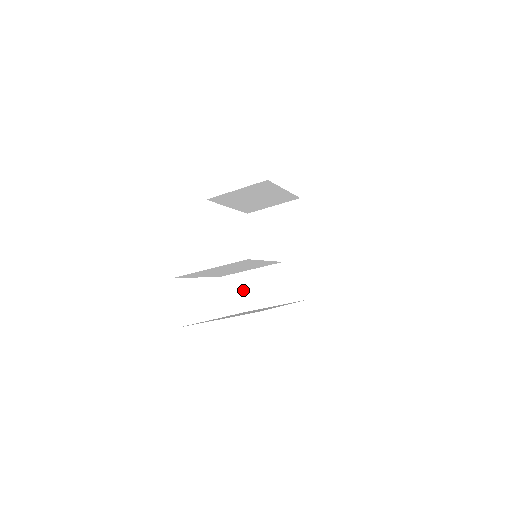
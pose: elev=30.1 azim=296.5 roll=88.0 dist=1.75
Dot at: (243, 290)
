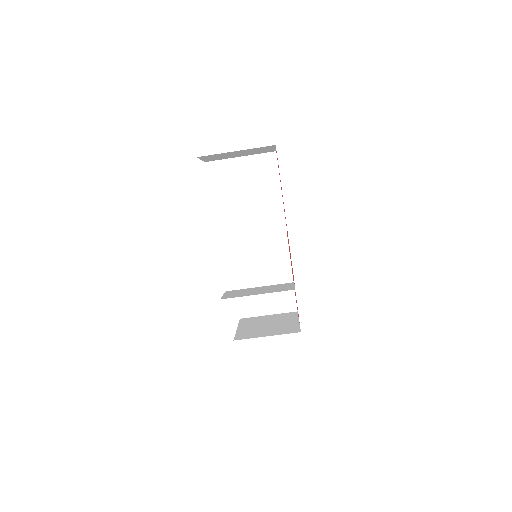
Dot at: (223, 294)
